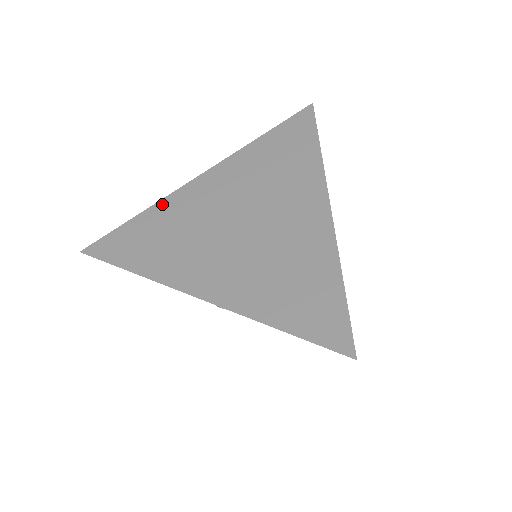
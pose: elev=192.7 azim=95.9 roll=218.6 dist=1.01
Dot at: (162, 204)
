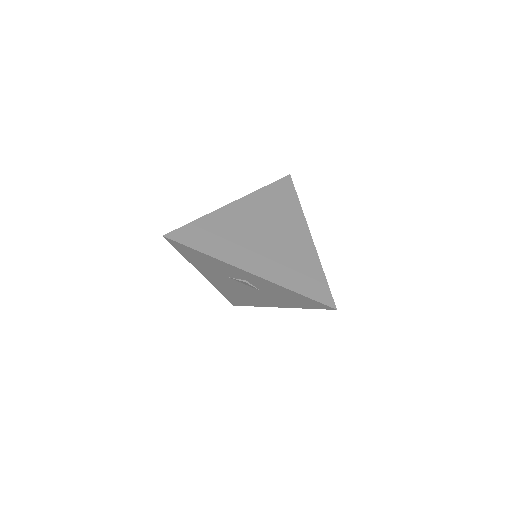
Dot at: (213, 215)
